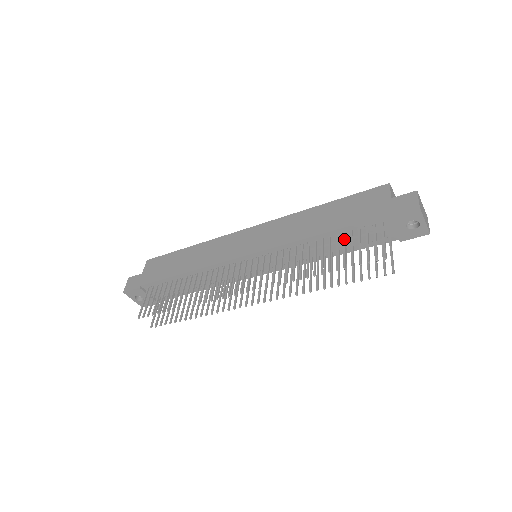
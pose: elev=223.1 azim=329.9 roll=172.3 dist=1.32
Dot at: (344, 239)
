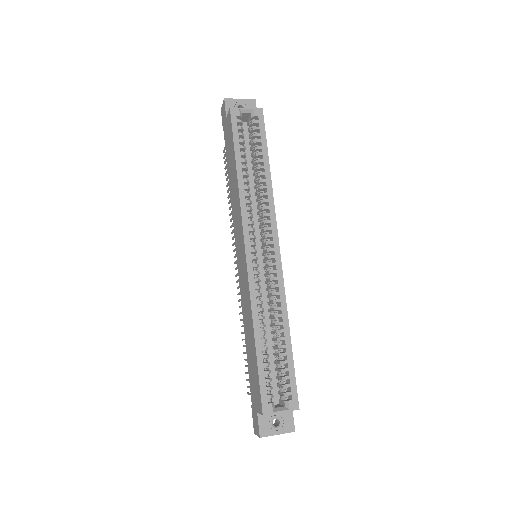
Dot at: occluded
